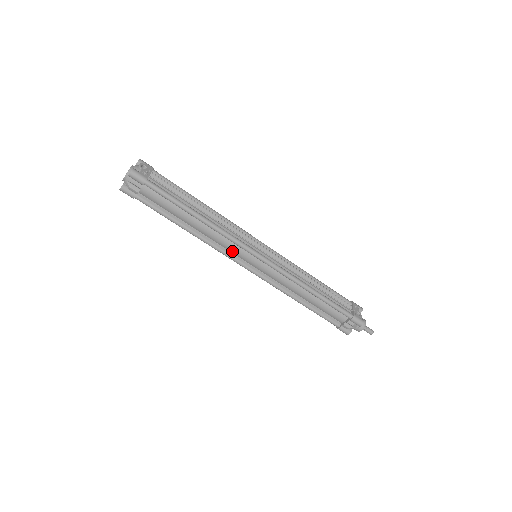
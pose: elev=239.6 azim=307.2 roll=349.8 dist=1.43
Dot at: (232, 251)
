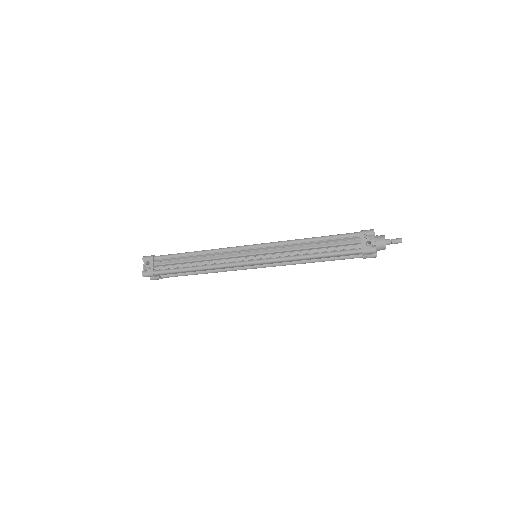
Dot at: (237, 267)
